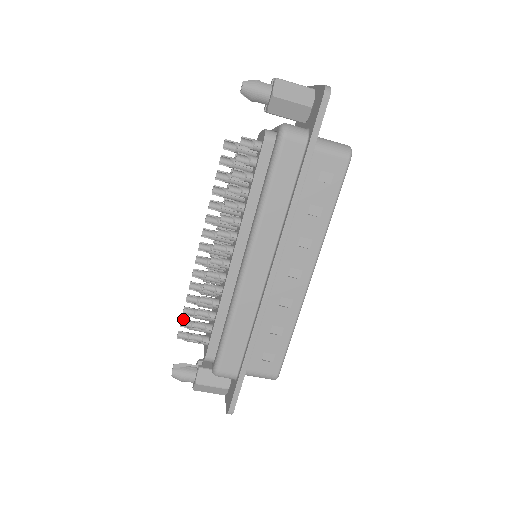
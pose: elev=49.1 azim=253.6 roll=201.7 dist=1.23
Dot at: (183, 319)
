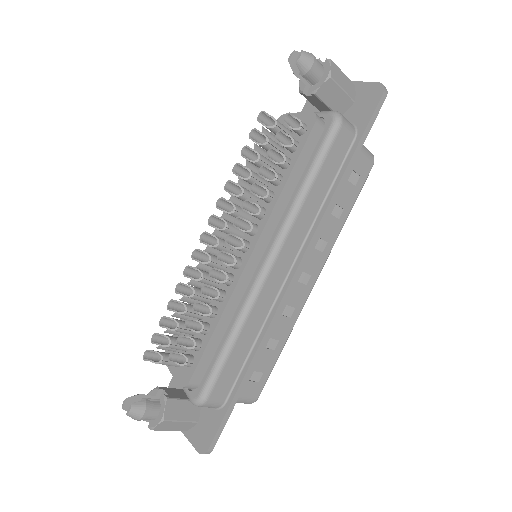
Dot at: (158, 333)
